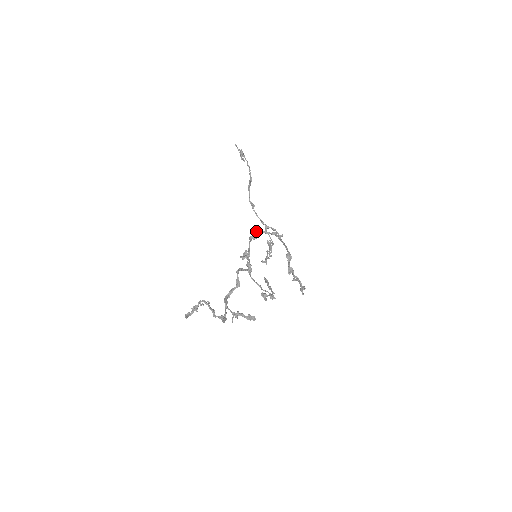
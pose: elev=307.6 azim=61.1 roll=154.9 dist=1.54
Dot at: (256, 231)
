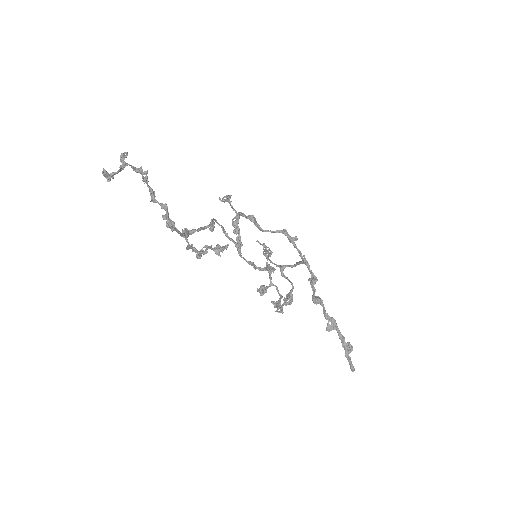
Dot at: (257, 226)
